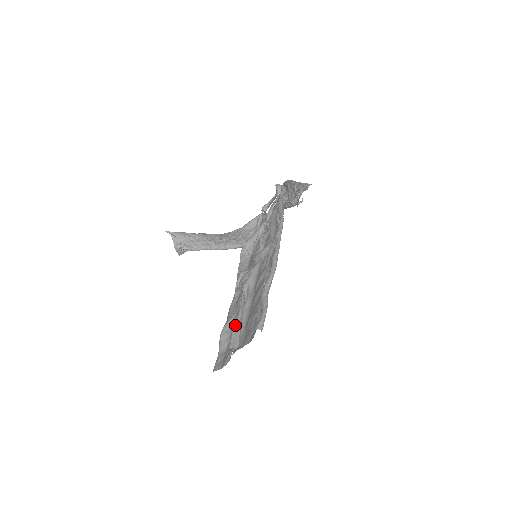
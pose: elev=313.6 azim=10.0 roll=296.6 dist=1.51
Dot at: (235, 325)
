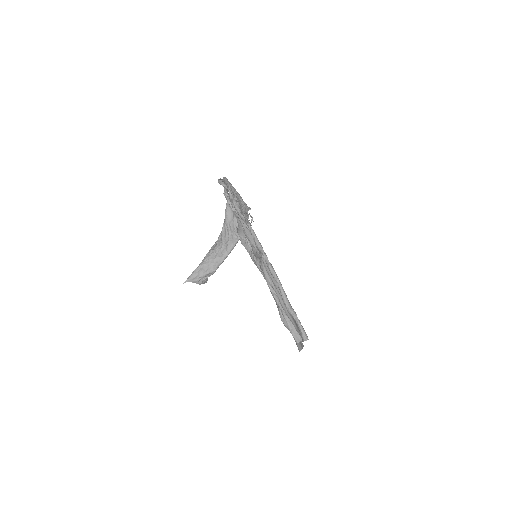
Dot at: (287, 324)
